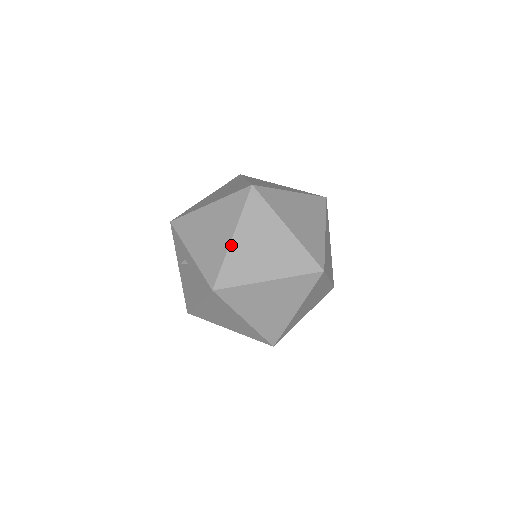
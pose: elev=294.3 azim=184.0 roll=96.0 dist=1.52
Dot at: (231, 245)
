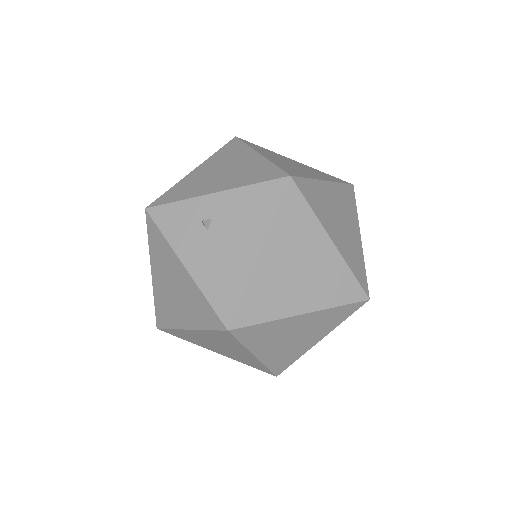
Dot at: (265, 157)
